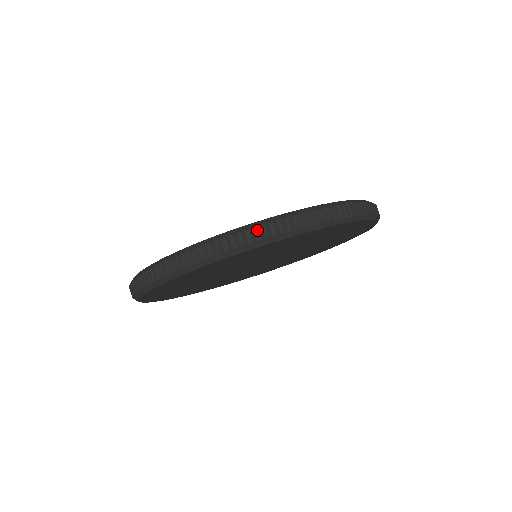
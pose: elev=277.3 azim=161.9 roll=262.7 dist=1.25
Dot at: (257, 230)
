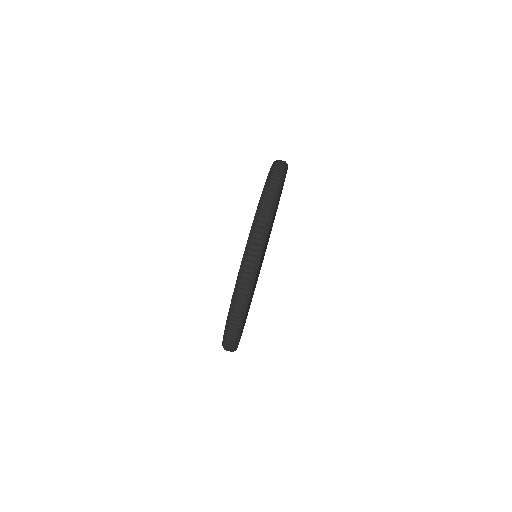
Dot at: (276, 168)
